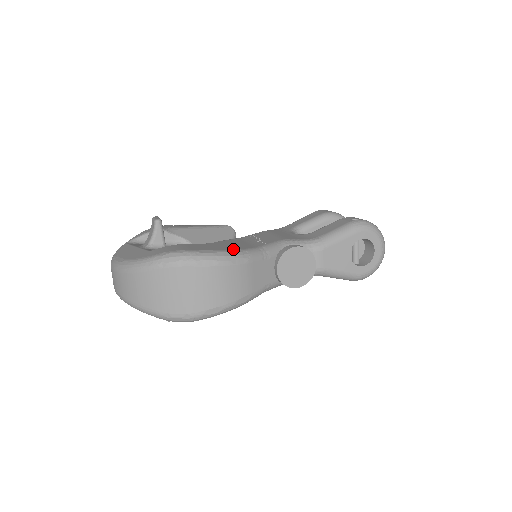
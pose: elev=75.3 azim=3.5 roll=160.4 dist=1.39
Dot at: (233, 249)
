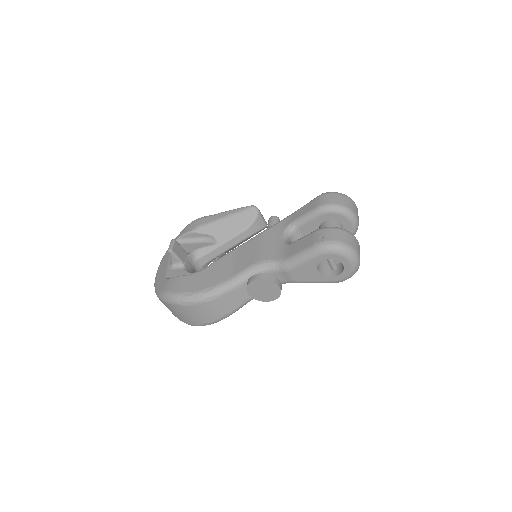
Dot at: (207, 287)
